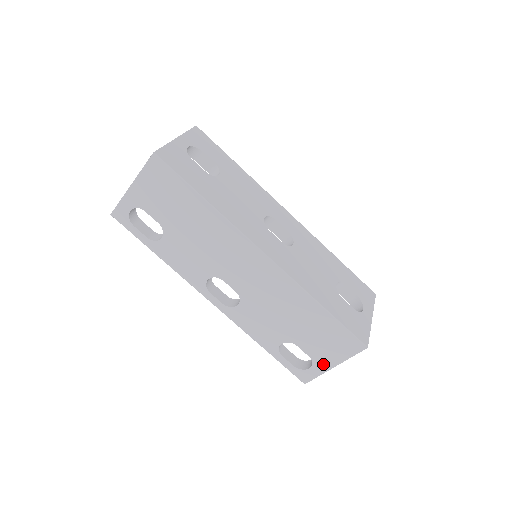
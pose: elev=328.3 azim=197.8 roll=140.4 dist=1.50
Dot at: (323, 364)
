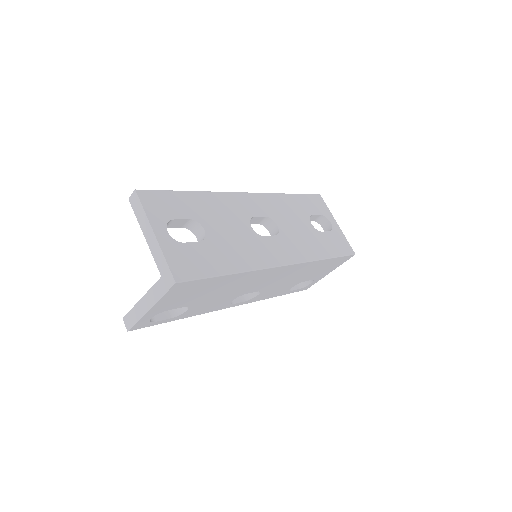
Dot at: (322, 276)
